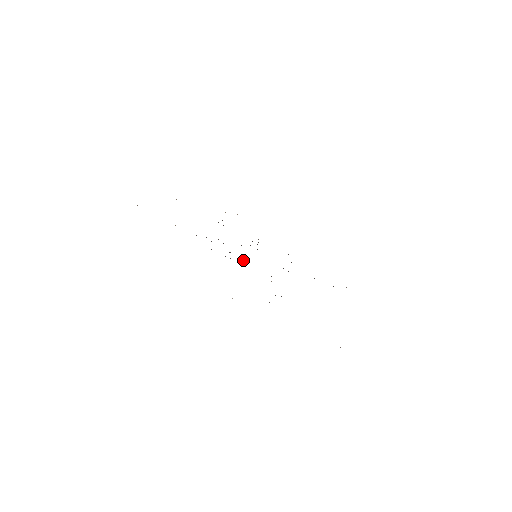
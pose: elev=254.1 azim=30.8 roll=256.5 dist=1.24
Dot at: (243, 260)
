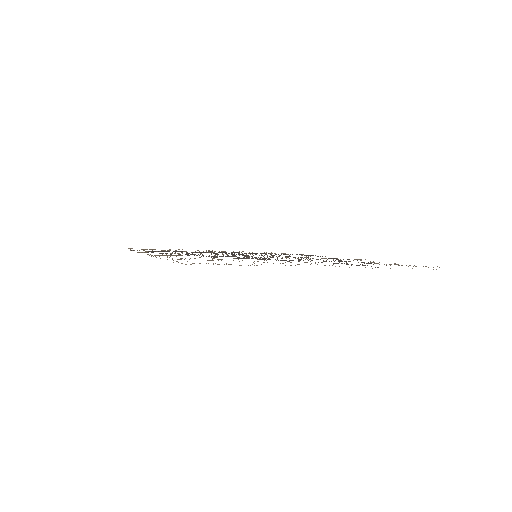
Dot at: occluded
